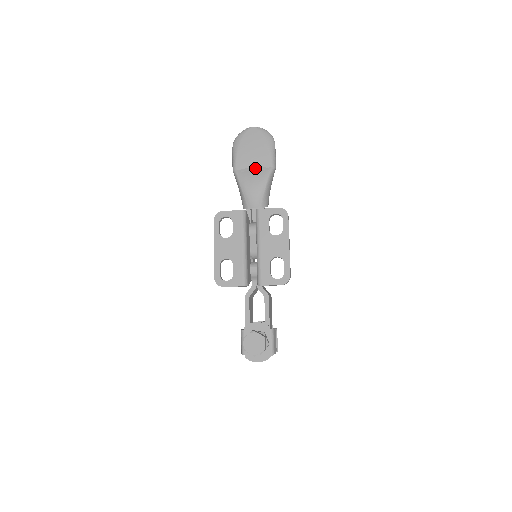
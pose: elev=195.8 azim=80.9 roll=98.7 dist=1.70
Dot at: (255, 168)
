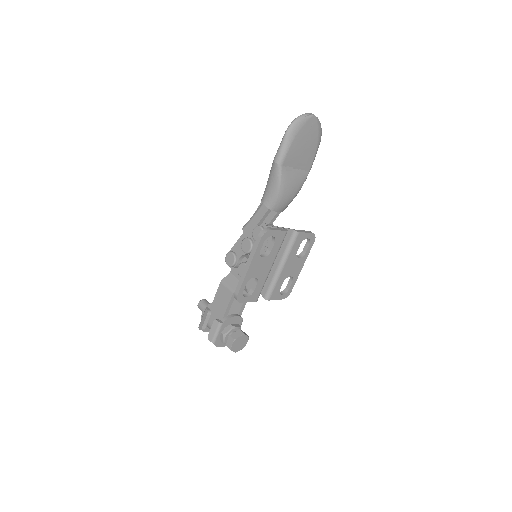
Dot at: (297, 169)
